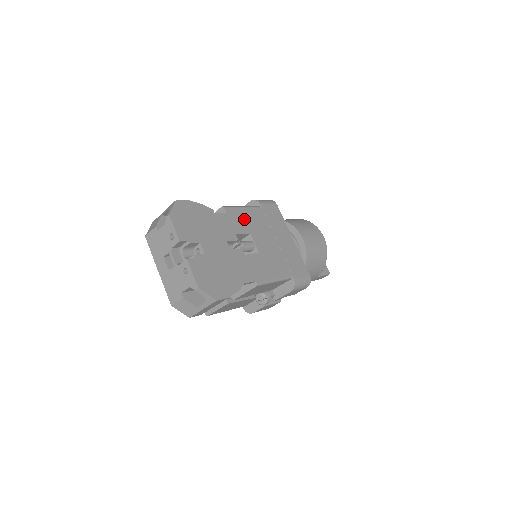
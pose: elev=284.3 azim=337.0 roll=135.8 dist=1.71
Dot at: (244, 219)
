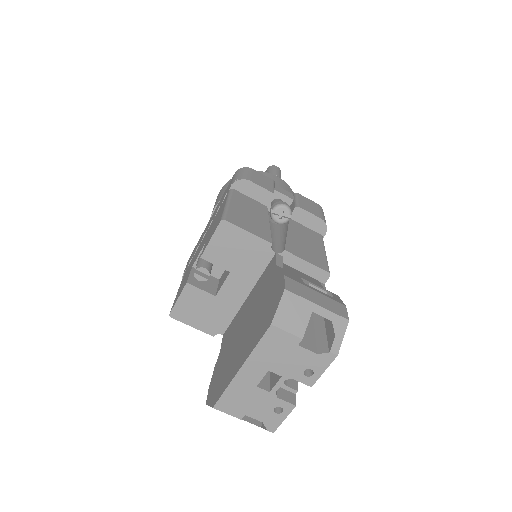
Dot at: occluded
